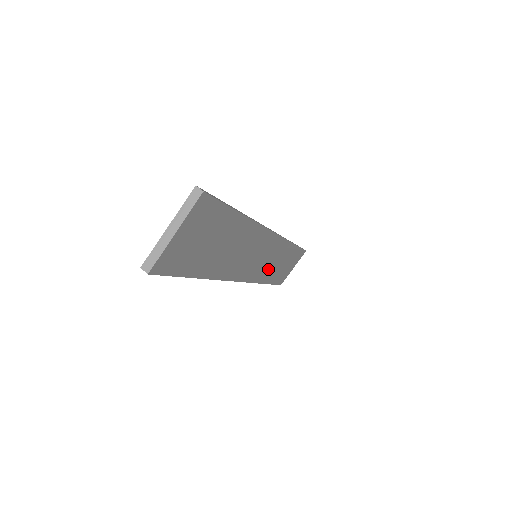
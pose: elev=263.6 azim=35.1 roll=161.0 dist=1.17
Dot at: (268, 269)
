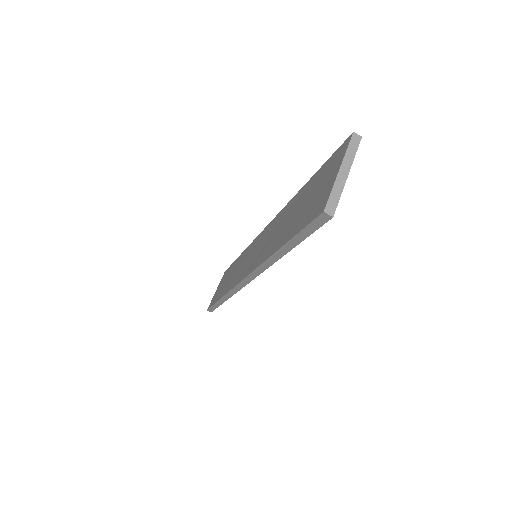
Dot at: occluded
